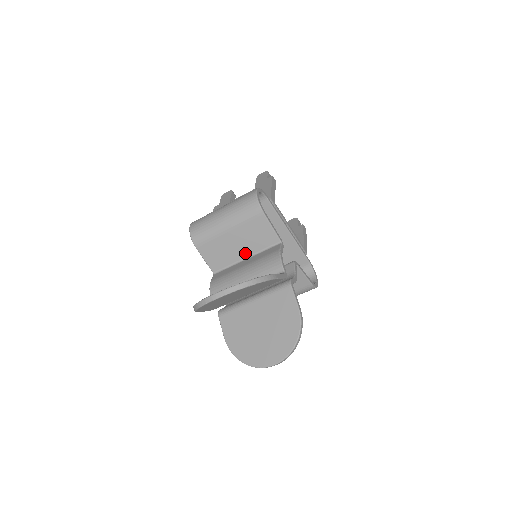
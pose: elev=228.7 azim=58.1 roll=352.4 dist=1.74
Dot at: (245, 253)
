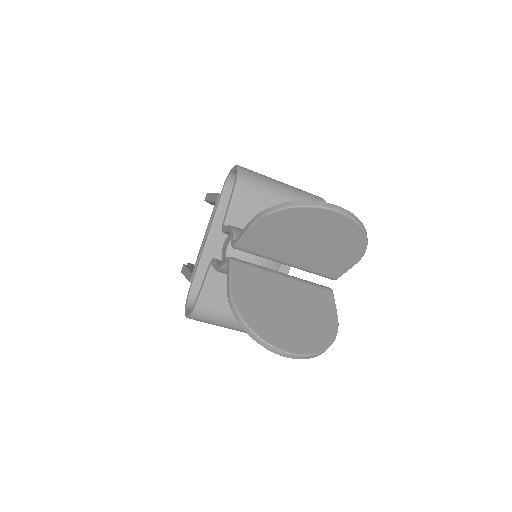
Dot at: occluded
